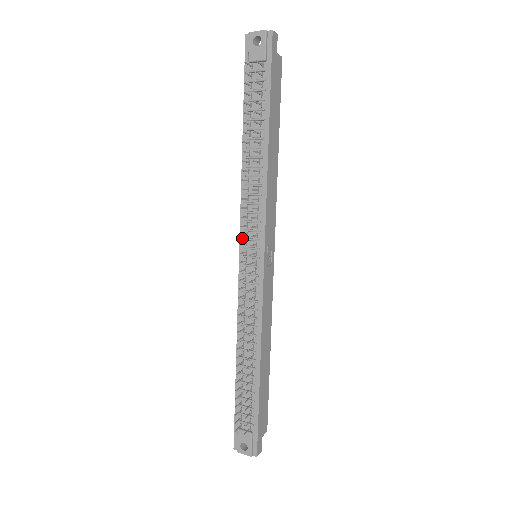
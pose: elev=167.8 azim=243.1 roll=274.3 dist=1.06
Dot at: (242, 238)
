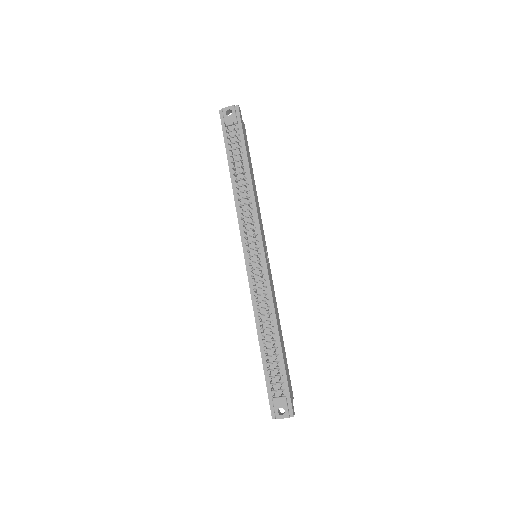
Dot at: (244, 244)
